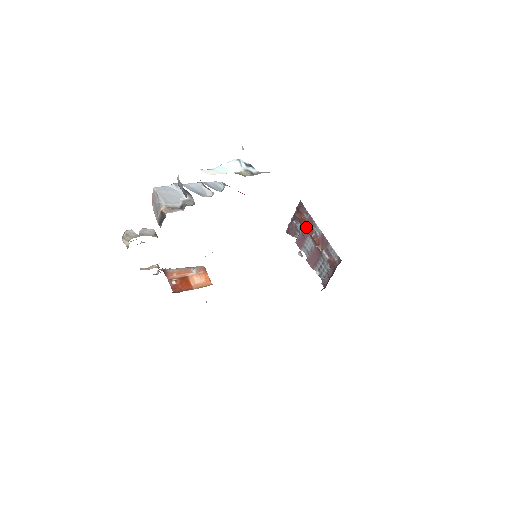
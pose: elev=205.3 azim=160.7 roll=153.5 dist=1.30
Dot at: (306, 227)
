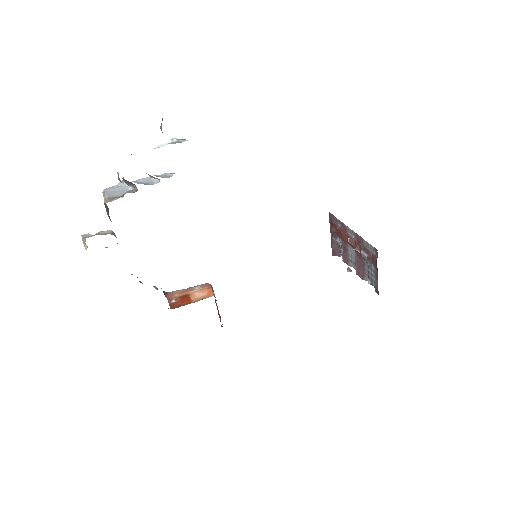
Dot at: (343, 237)
